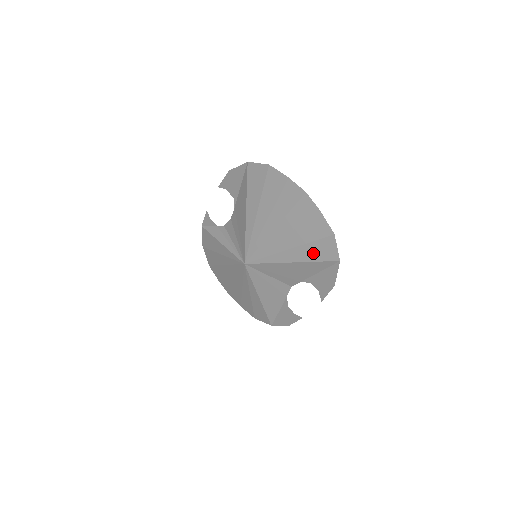
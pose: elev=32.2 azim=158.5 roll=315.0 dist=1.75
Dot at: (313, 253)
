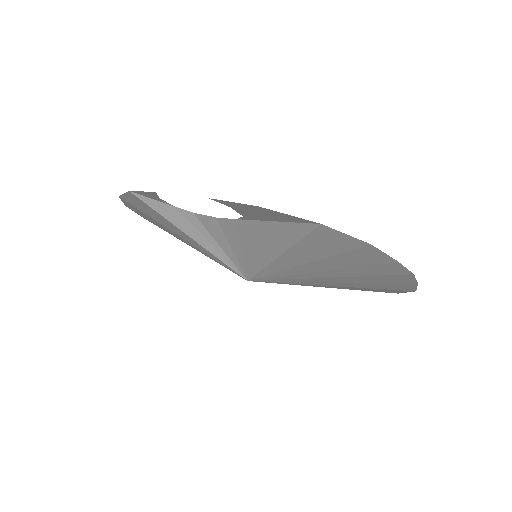
Dot at: (368, 290)
